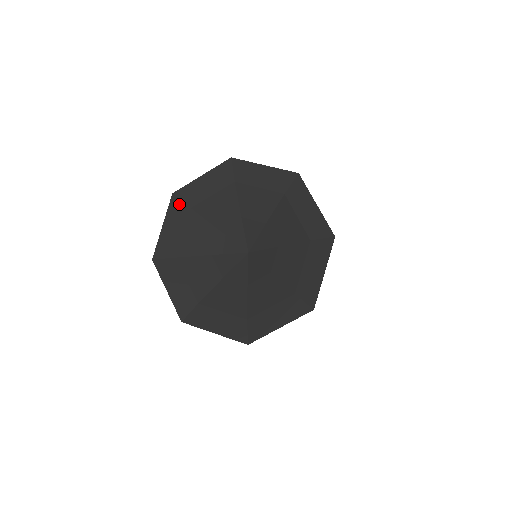
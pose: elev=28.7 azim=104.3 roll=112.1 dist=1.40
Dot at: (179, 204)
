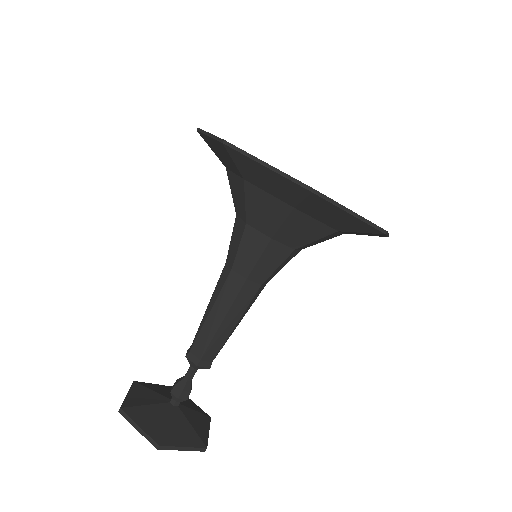
Dot at: occluded
